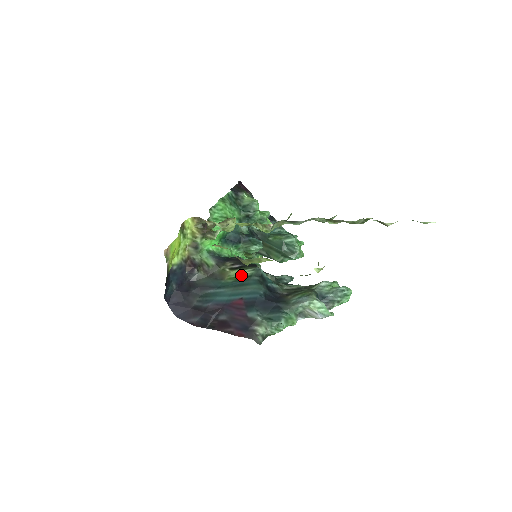
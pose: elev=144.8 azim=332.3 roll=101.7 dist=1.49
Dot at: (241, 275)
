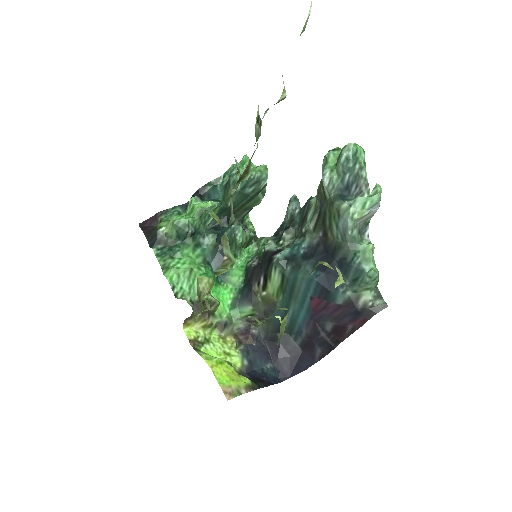
Dot at: (277, 283)
